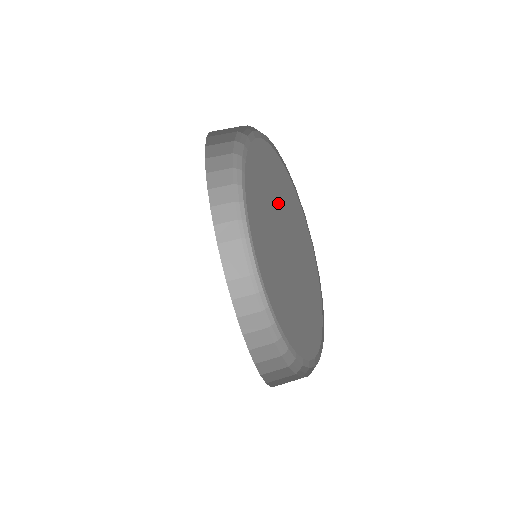
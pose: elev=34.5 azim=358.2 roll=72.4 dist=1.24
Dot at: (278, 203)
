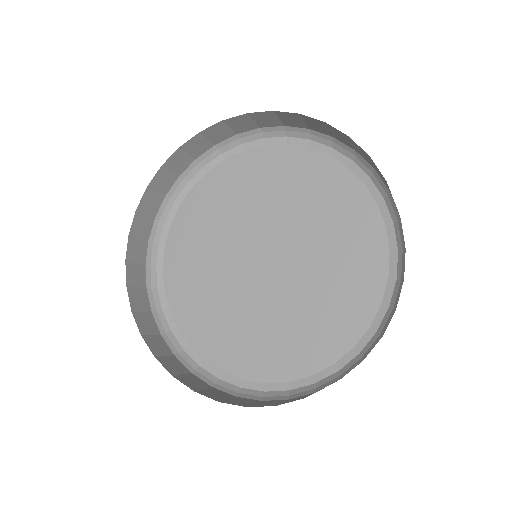
Dot at: (321, 220)
